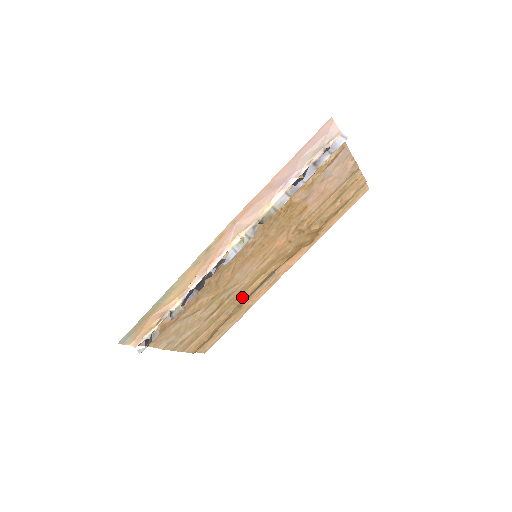
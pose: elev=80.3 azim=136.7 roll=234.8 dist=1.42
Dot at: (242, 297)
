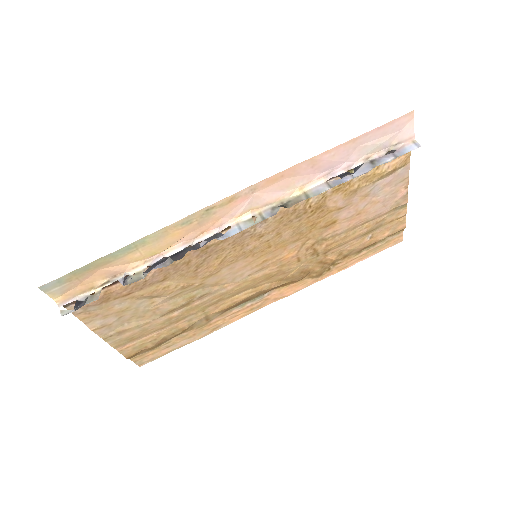
Dot at: (216, 307)
